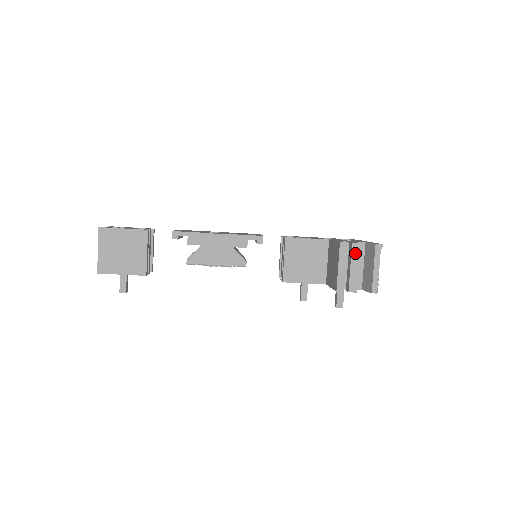
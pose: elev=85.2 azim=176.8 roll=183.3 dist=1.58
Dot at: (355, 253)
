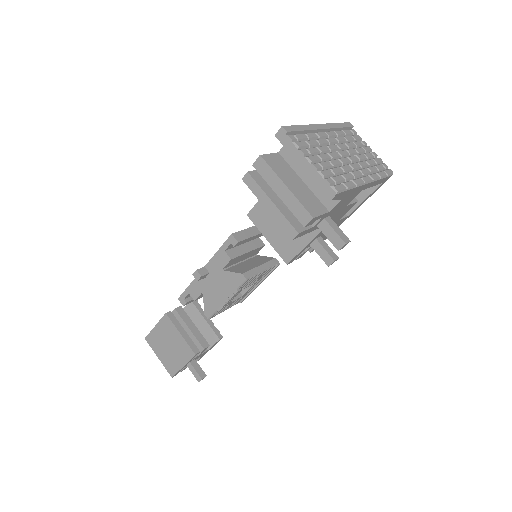
Dot at: (266, 173)
